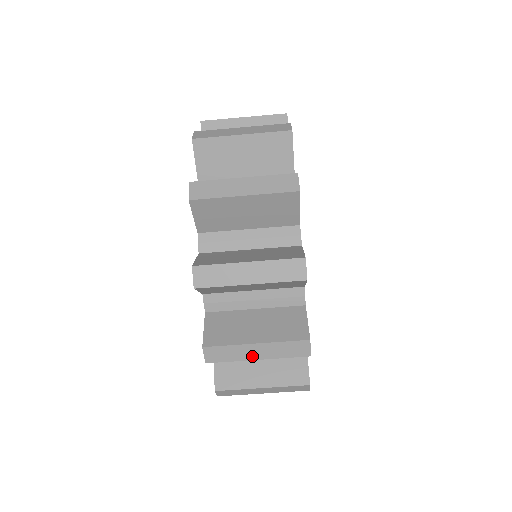
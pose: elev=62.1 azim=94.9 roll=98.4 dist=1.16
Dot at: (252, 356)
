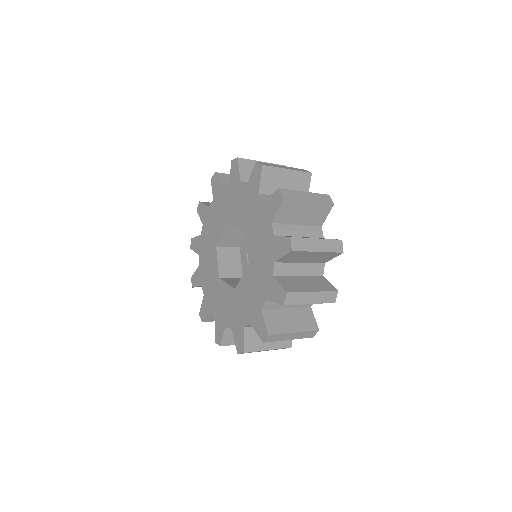
Dot at: occluded
